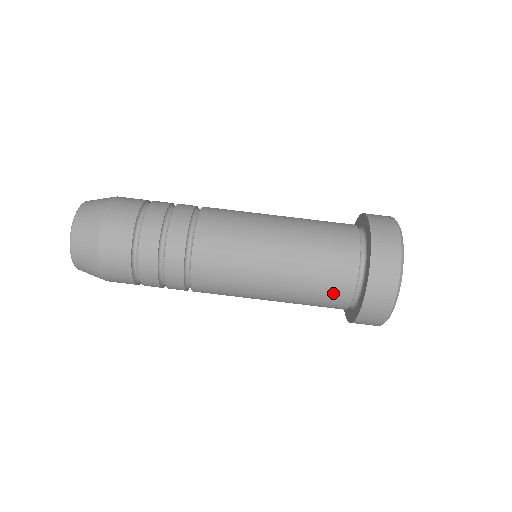
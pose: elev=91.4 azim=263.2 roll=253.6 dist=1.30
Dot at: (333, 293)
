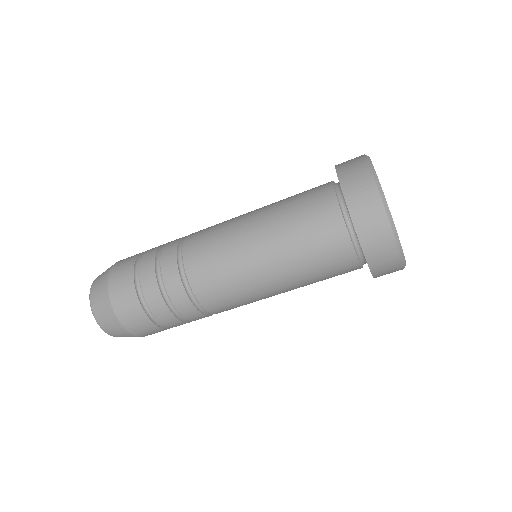
Dot at: (336, 264)
